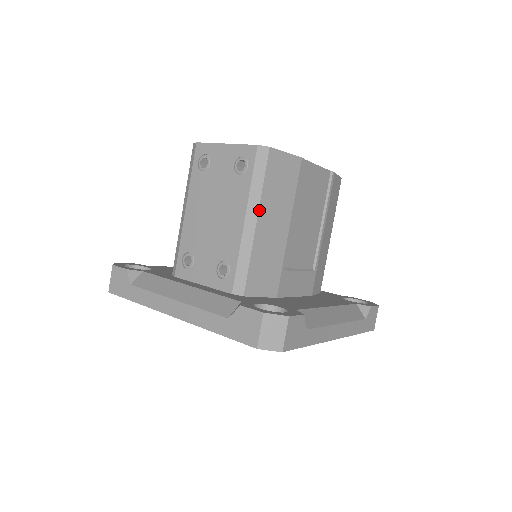
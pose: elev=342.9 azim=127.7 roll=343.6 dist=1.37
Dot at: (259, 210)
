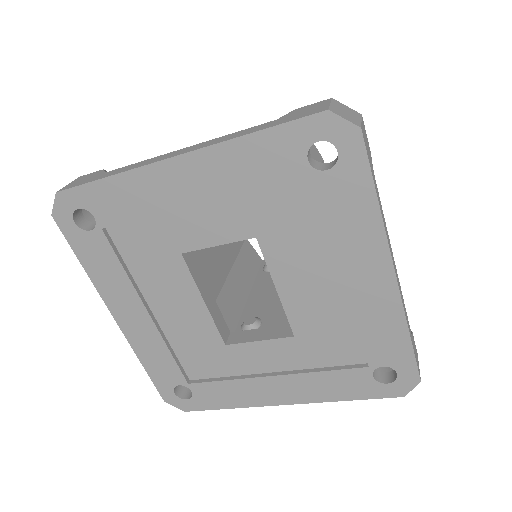
Dot at: occluded
